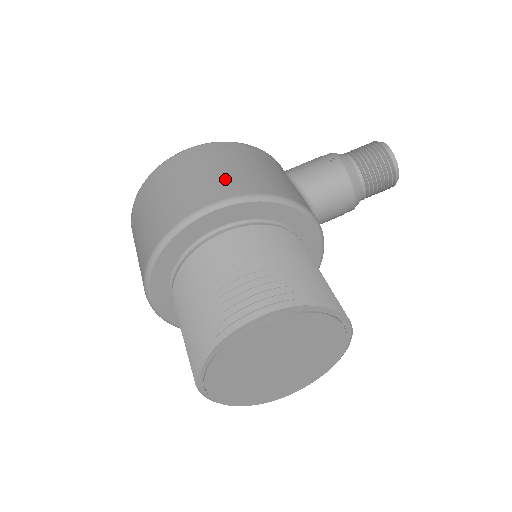
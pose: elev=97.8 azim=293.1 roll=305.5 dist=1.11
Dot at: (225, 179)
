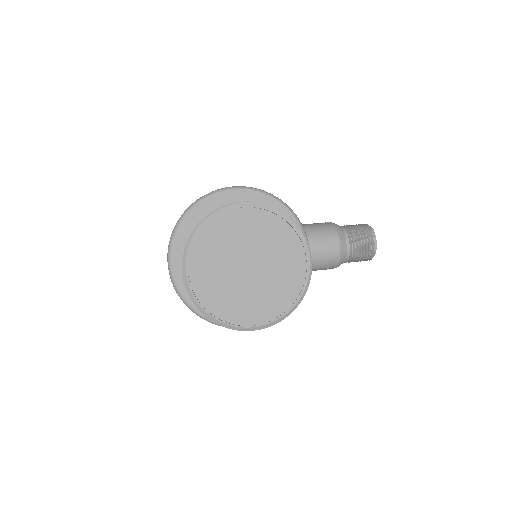
Dot at: occluded
